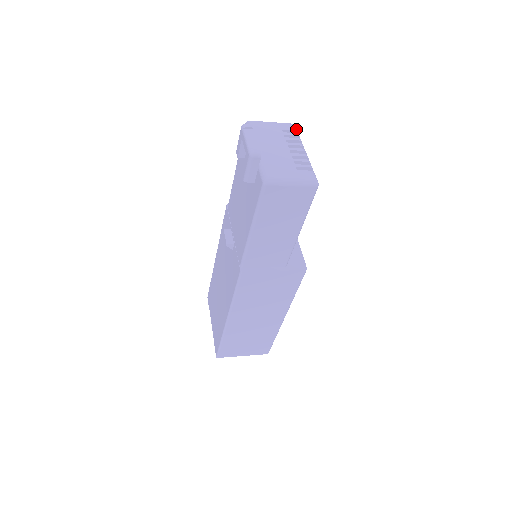
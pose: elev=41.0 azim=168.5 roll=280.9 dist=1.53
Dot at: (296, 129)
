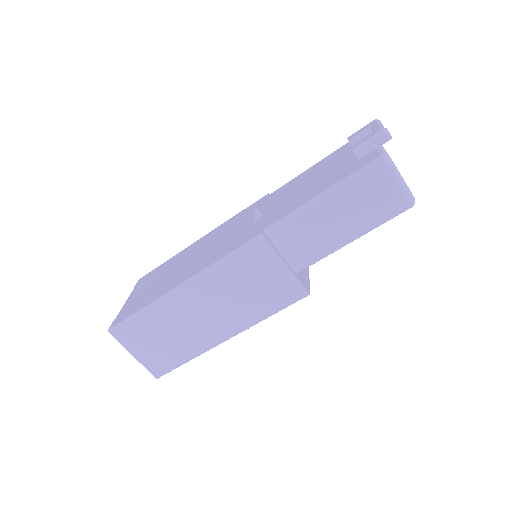
Dot at: occluded
